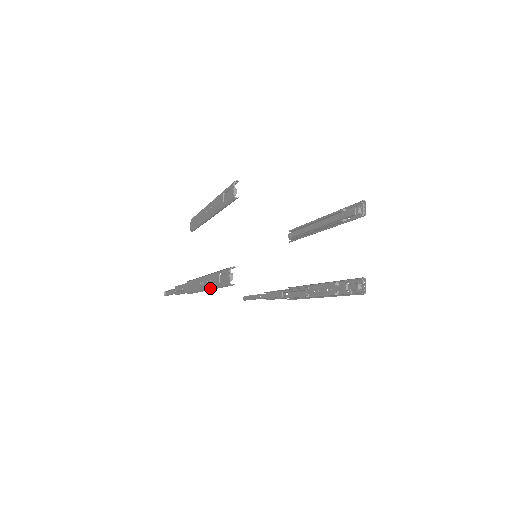
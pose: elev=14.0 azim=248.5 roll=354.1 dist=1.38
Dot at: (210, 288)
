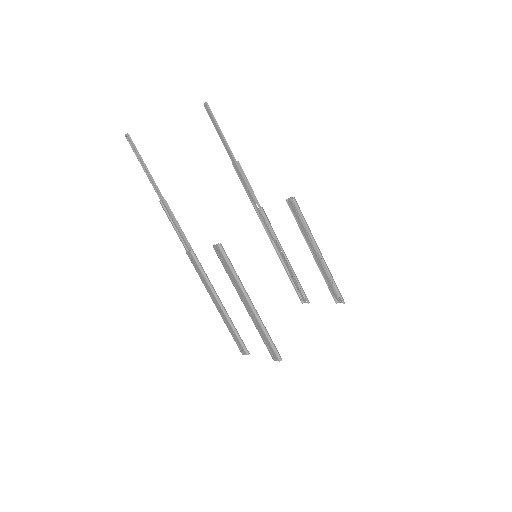
Dot at: (222, 317)
